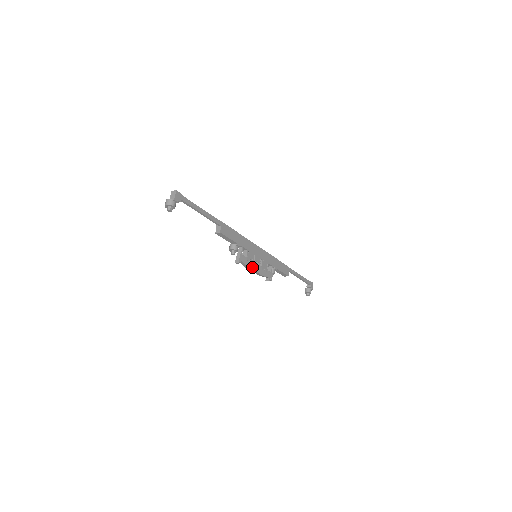
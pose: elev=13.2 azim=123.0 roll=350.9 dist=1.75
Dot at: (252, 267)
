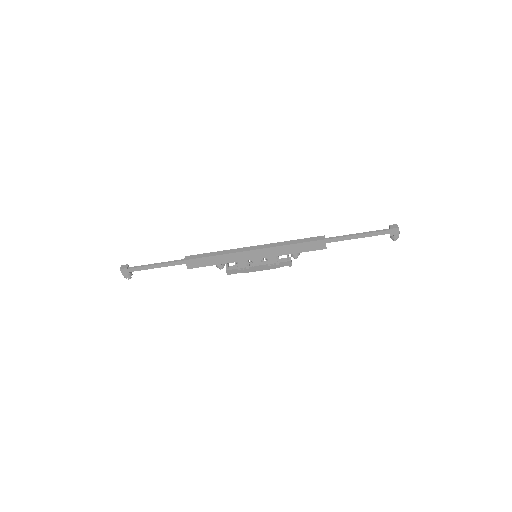
Dot at: (251, 270)
